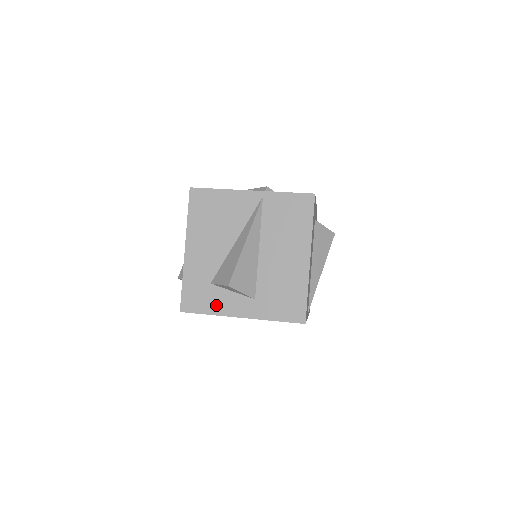
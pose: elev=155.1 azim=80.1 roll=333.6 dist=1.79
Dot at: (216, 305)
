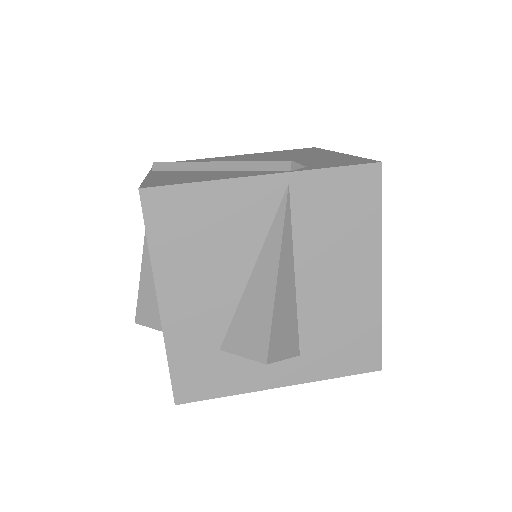
Dot at: (236, 380)
